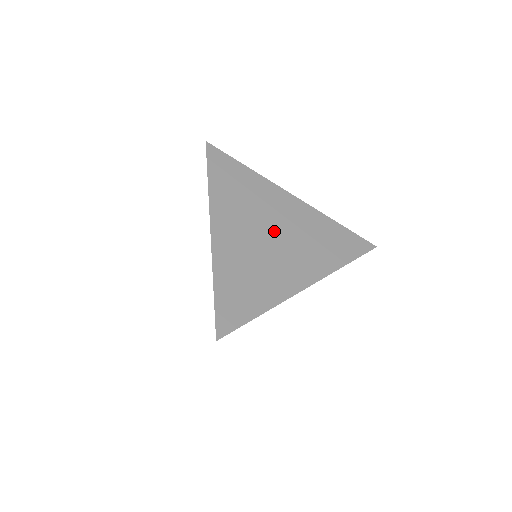
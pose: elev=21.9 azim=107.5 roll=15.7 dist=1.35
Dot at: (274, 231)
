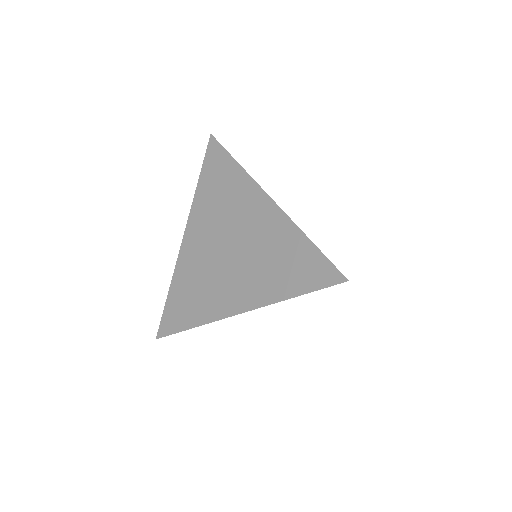
Dot at: (233, 243)
